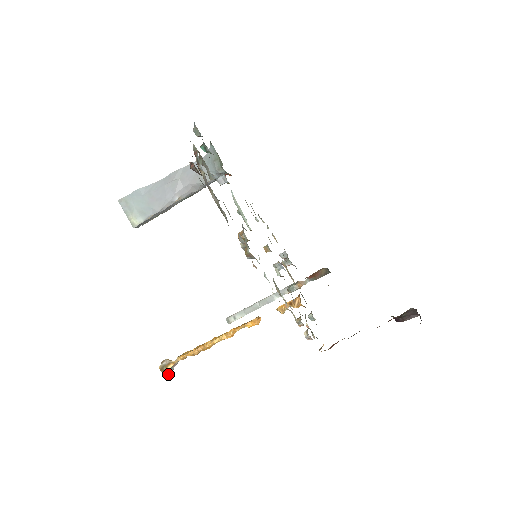
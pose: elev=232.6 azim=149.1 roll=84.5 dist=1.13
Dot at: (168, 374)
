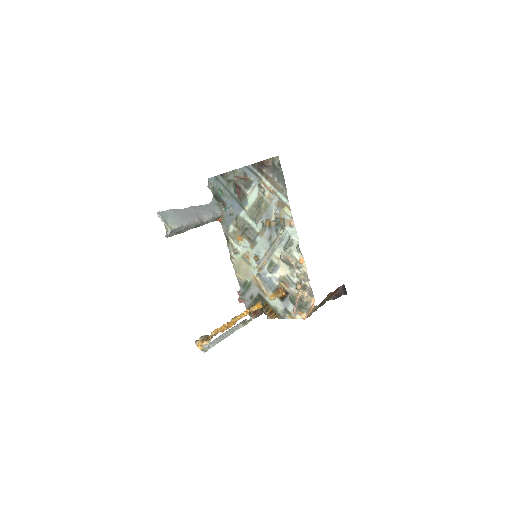
Dot at: occluded
